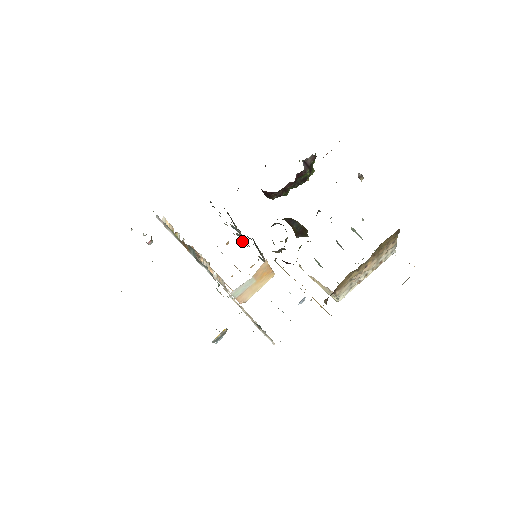
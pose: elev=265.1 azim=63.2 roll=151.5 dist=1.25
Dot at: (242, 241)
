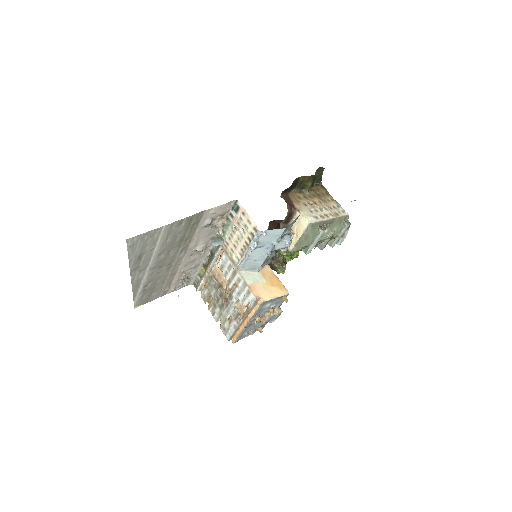
Dot at: occluded
